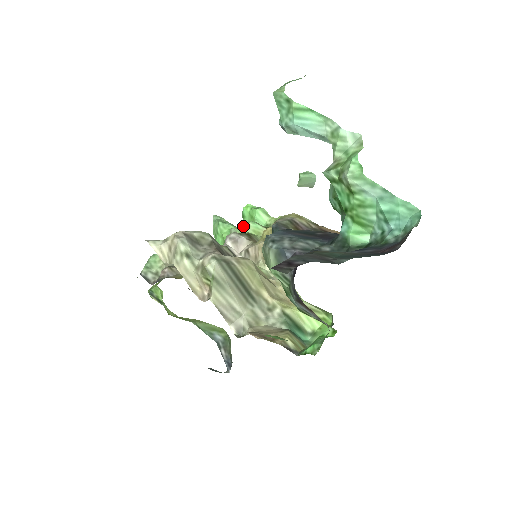
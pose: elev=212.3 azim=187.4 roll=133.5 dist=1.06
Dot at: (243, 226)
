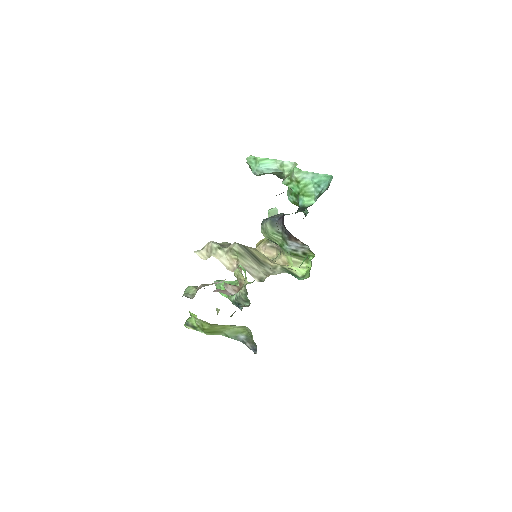
Dot at: occluded
